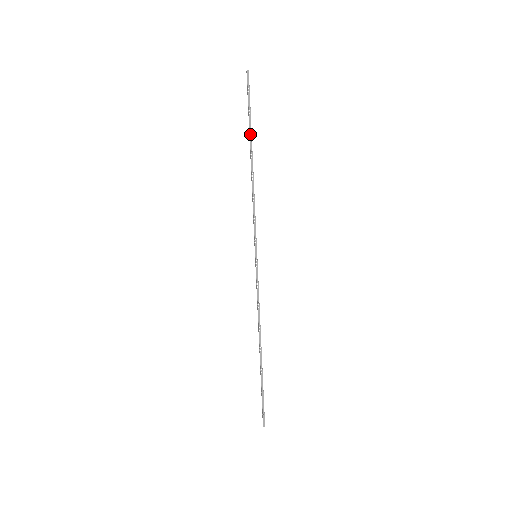
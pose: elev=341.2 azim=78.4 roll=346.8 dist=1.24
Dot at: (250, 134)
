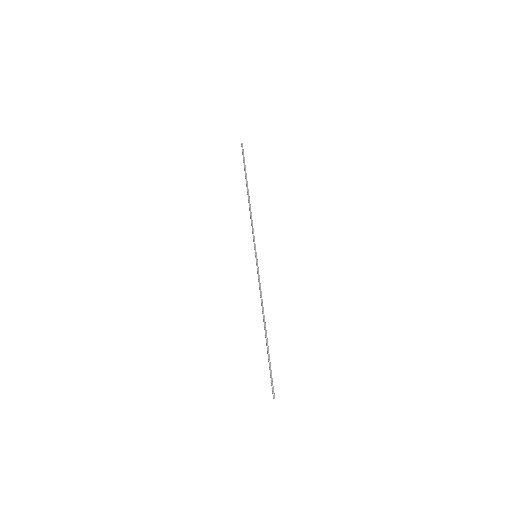
Dot at: (246, 178)
